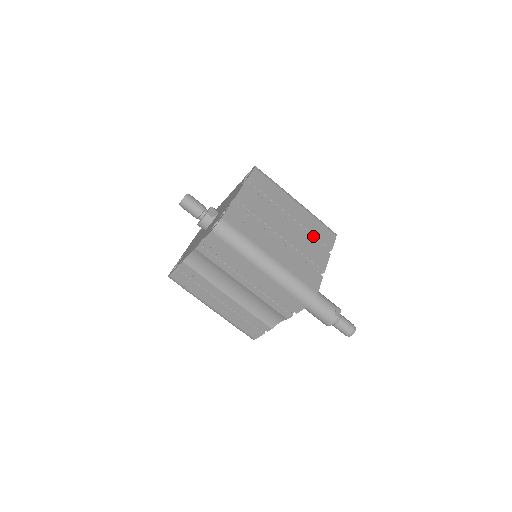
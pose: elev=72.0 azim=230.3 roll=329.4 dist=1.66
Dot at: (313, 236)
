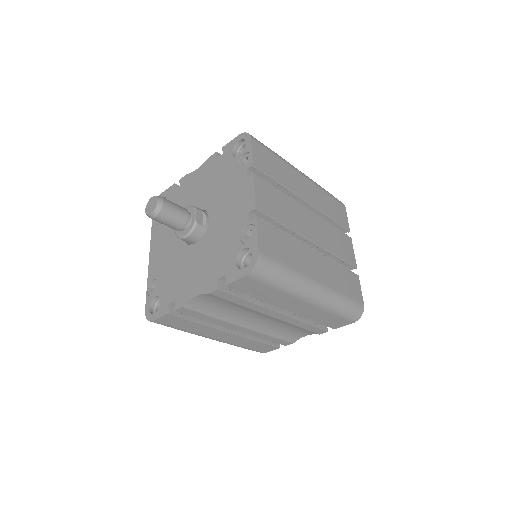
Dot at: (331, 220)
